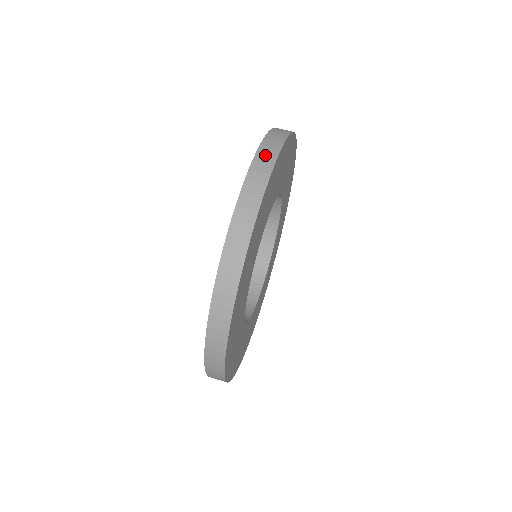
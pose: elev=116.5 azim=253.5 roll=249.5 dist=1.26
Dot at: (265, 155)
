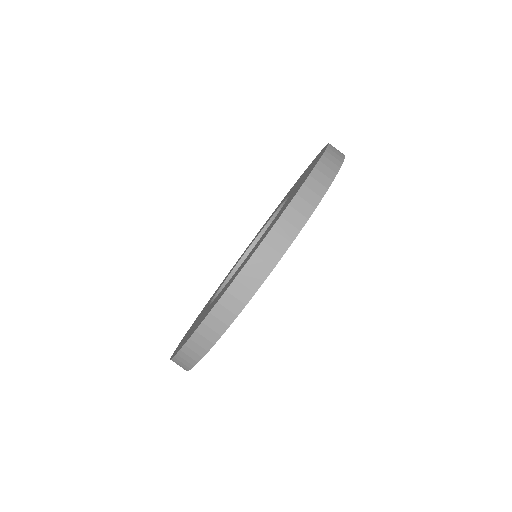
Dot at: (322, 174)
